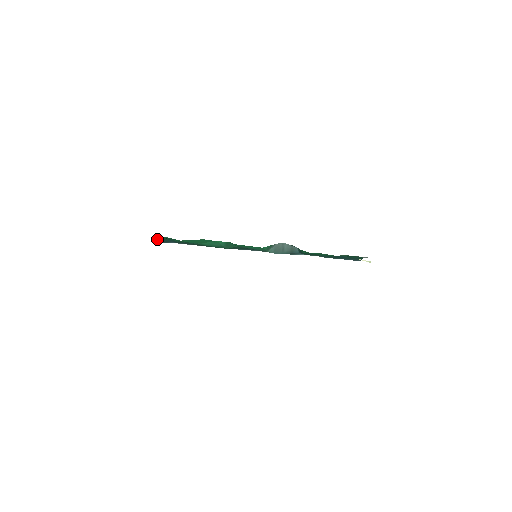
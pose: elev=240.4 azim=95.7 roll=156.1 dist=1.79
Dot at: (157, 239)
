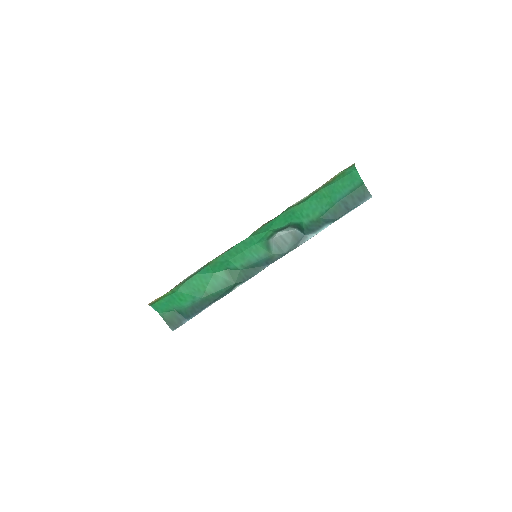
Dot at: (168, 323)
